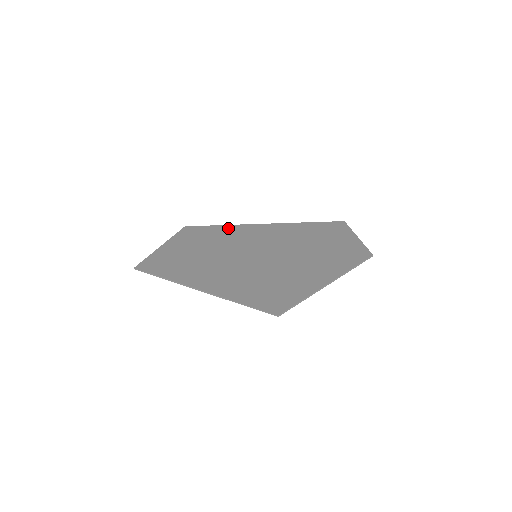
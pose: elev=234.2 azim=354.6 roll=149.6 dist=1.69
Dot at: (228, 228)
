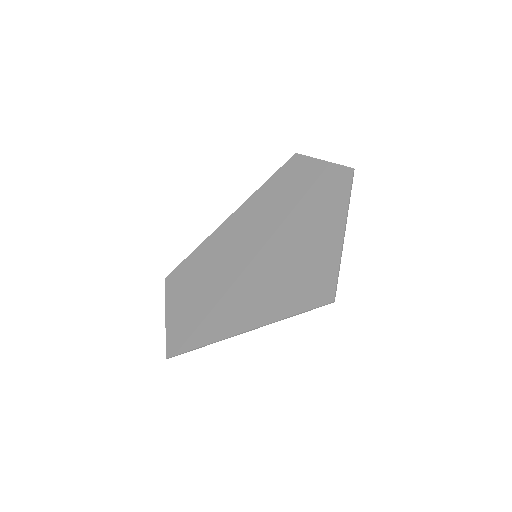
Dot at: (204, 248)
